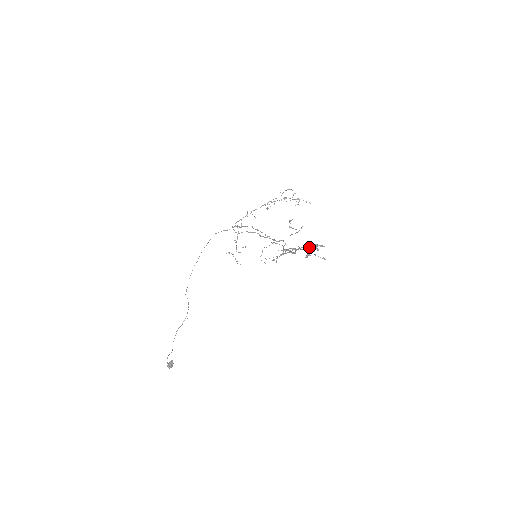
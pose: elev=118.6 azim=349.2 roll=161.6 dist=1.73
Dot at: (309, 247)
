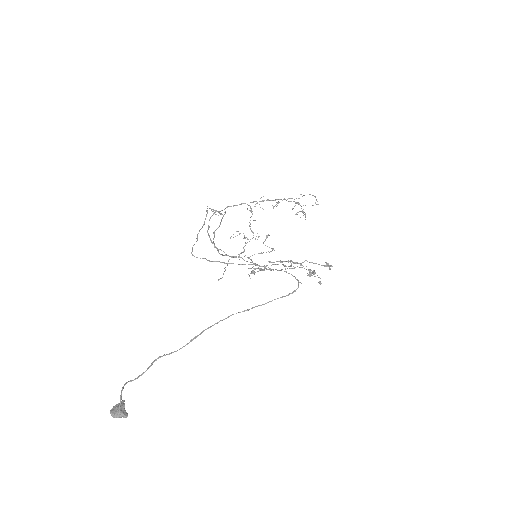
Dot at: (306, 266)
